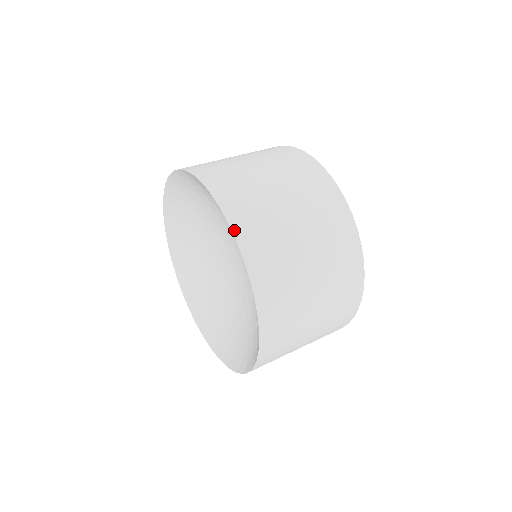
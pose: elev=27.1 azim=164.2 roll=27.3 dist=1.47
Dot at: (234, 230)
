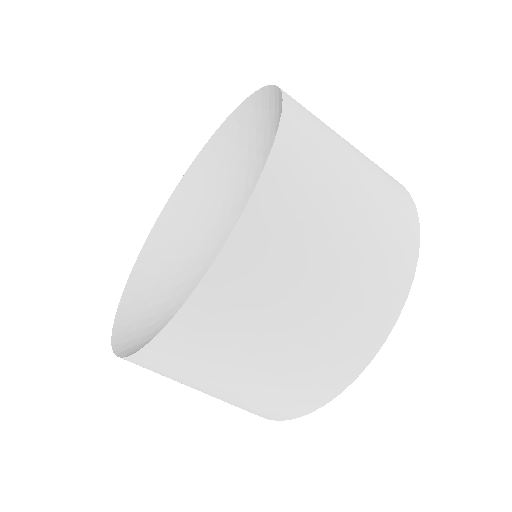
Dot at: occluded
